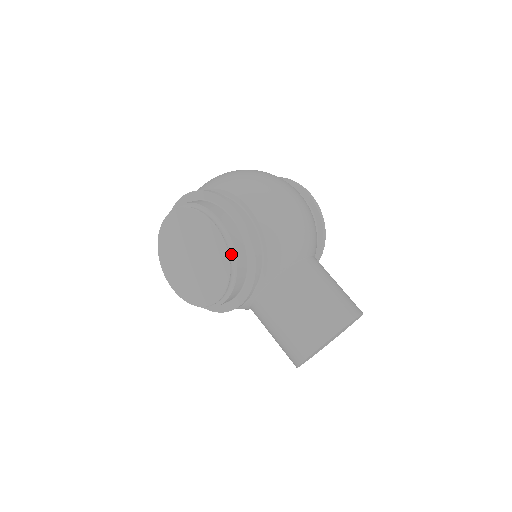
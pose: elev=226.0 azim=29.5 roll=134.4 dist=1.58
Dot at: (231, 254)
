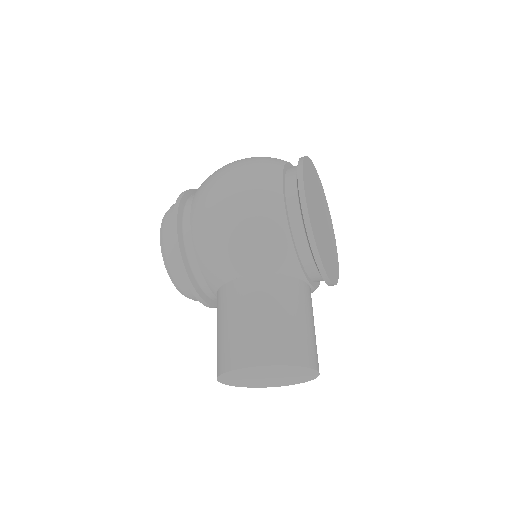
Dot at: (169, 262)
